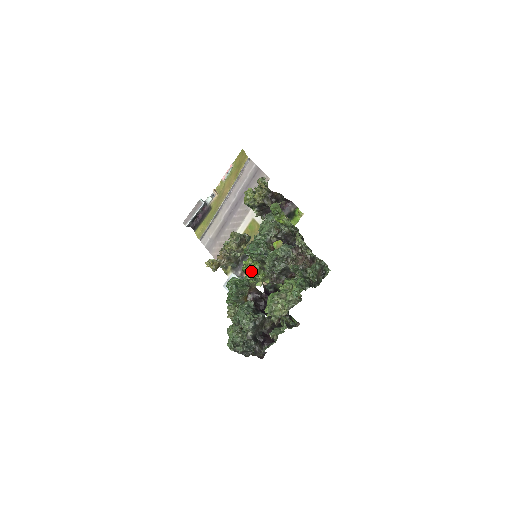
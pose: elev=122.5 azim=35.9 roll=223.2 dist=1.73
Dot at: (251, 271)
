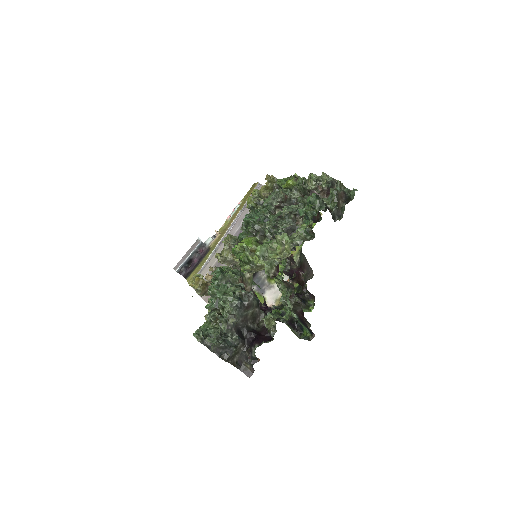
Dot at: (245, 249)
